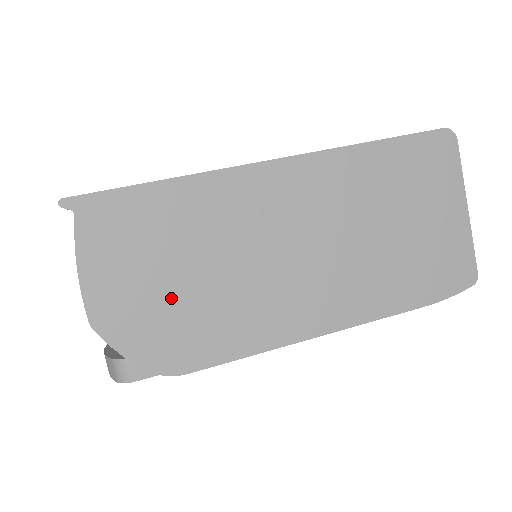
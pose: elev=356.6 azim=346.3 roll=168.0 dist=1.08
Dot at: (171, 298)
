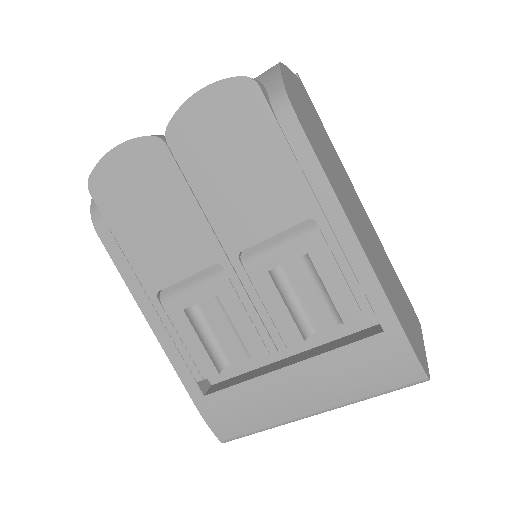
Dot at: (310, 121)
